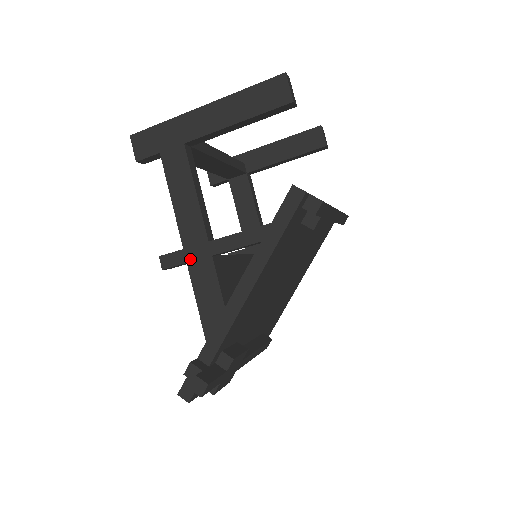
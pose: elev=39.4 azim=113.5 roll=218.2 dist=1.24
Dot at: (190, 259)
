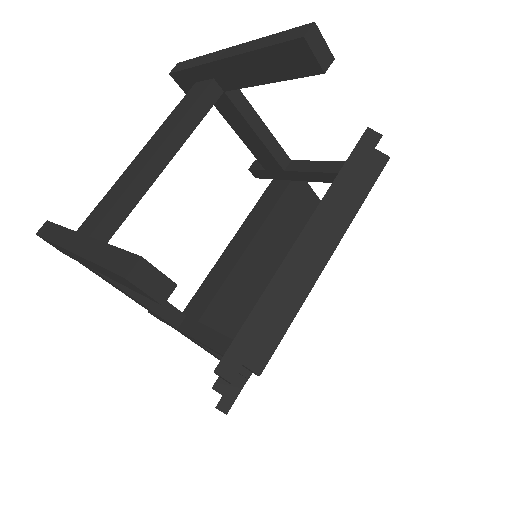
Dot at: occluded
